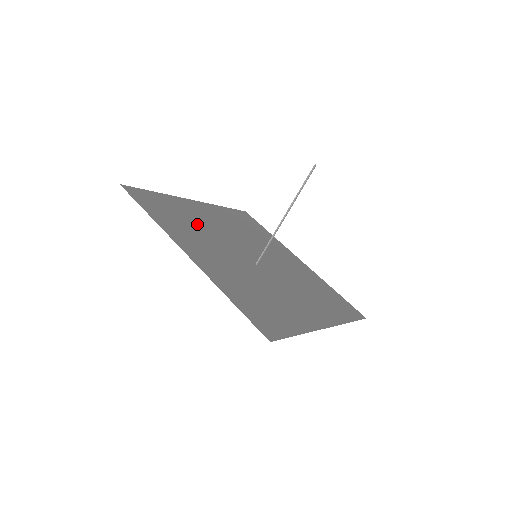
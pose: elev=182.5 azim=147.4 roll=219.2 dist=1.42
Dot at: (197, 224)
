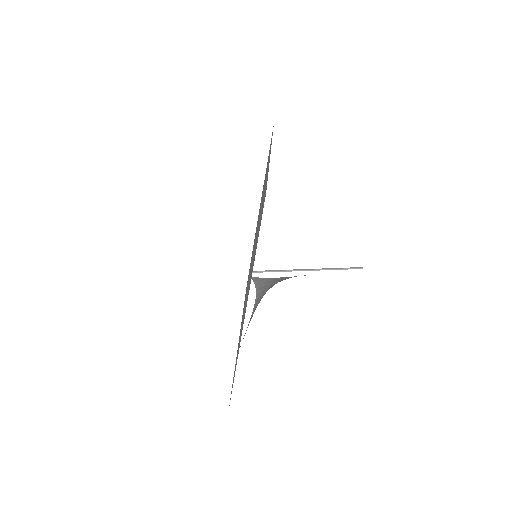
Dot at: occluded
